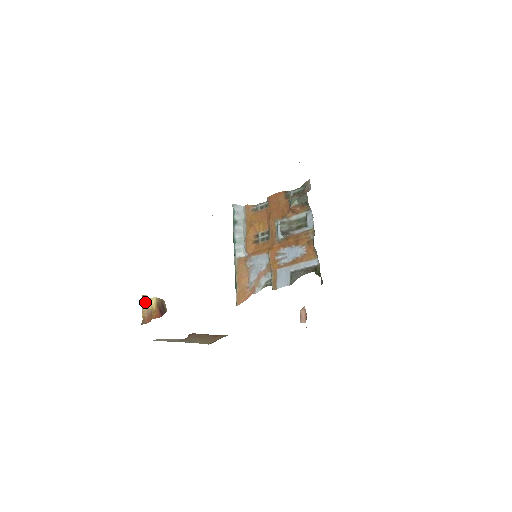
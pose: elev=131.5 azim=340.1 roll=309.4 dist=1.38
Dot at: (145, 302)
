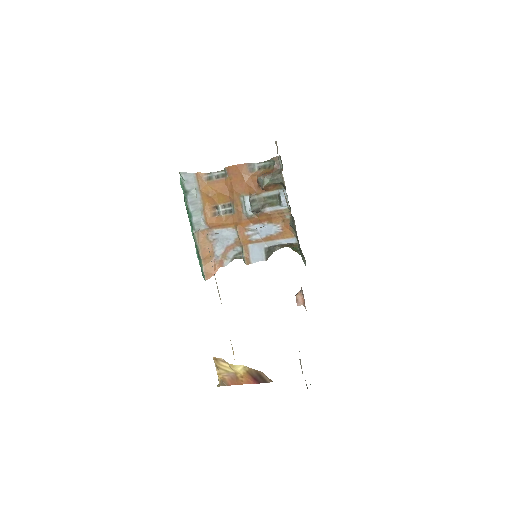
Dot at: (222, 365)
